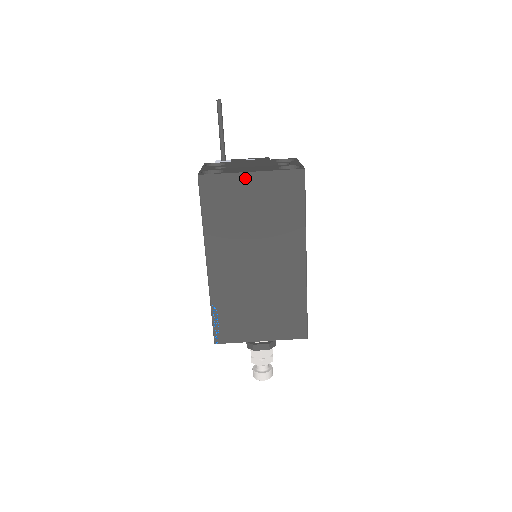
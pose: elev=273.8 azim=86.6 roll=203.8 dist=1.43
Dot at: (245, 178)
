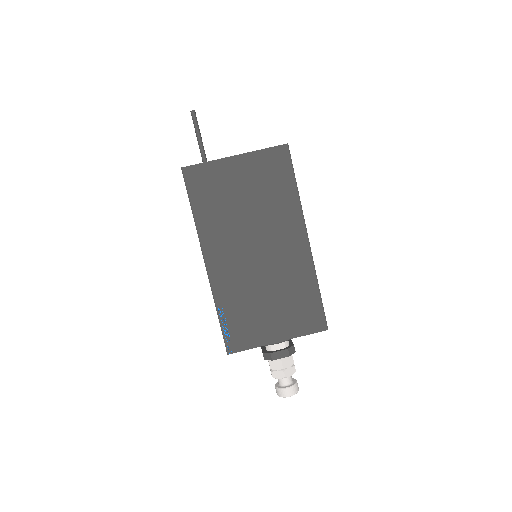
Dot at: (230, 163)
